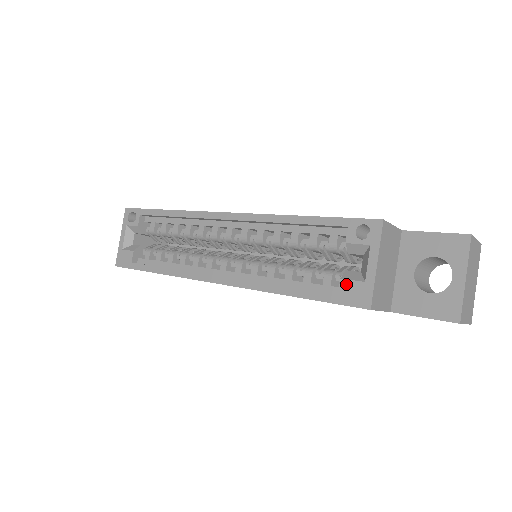
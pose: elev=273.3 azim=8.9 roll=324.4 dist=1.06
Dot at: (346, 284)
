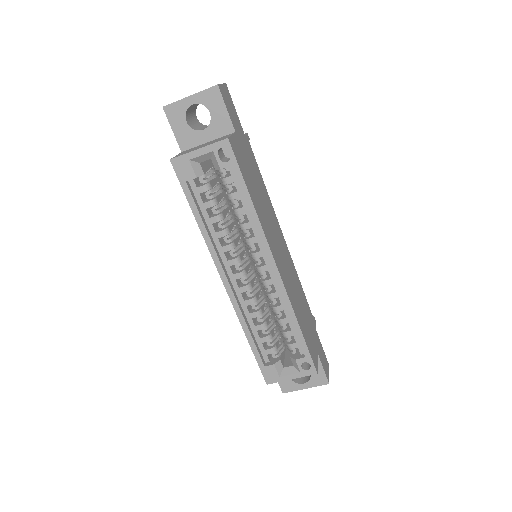
Dot at: (273, 369)
